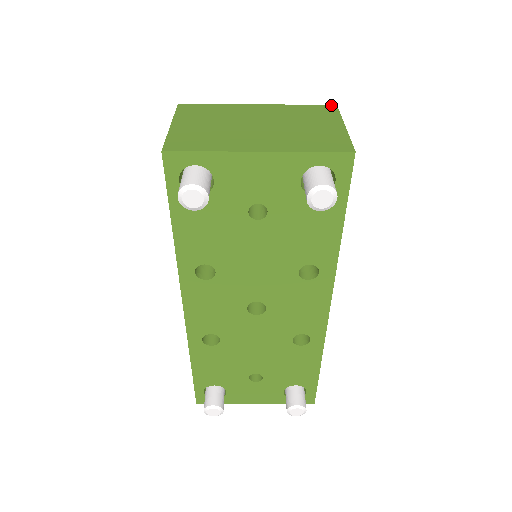
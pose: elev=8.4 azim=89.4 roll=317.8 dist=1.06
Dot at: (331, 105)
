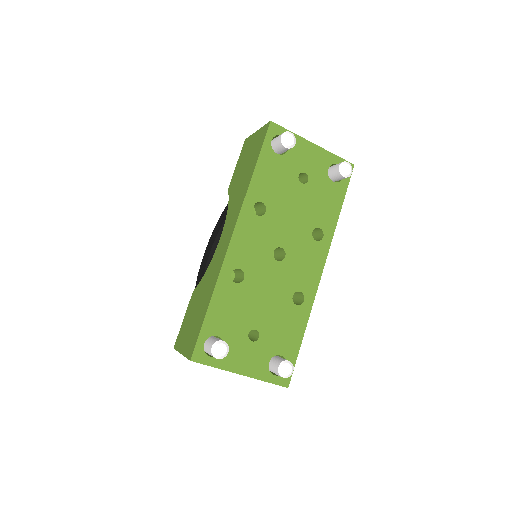
Dot at: occluded
